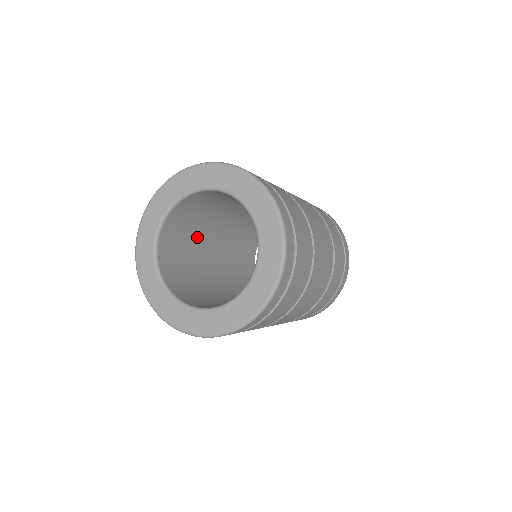
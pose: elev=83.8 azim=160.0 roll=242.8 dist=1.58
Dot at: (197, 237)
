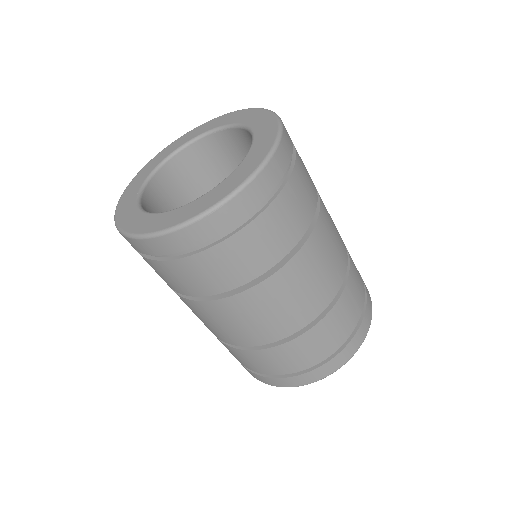
Dot at: occluded
